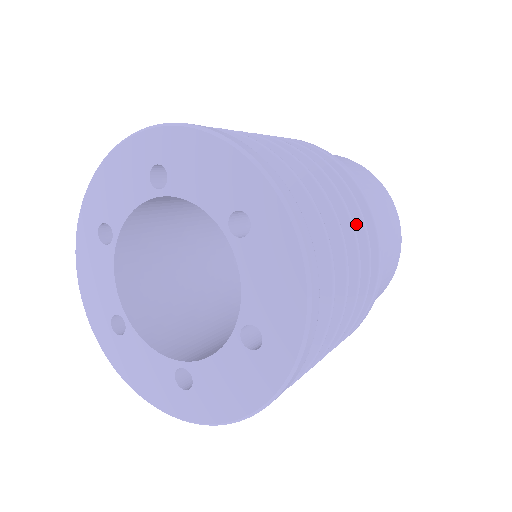
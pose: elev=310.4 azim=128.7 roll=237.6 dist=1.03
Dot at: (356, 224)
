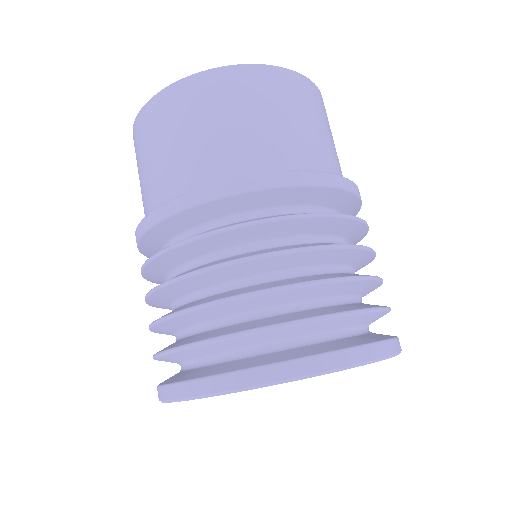
Dot at: (349, 224)
